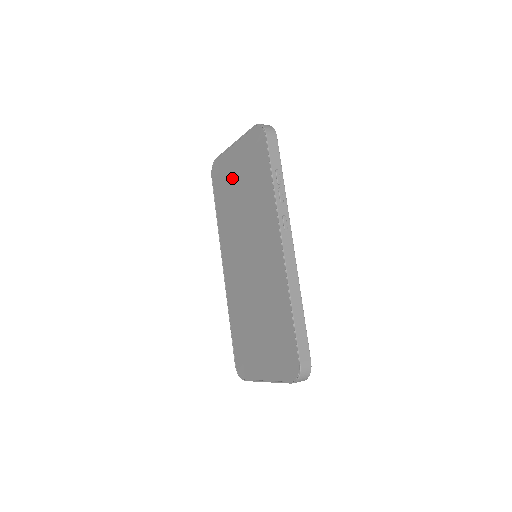
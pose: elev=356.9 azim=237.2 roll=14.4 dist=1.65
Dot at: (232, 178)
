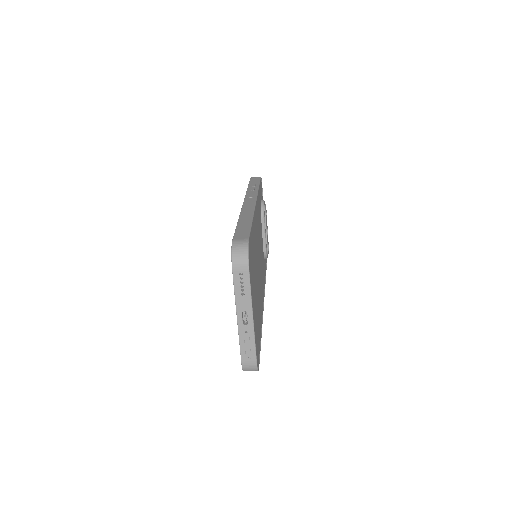
Dot at: occluded
